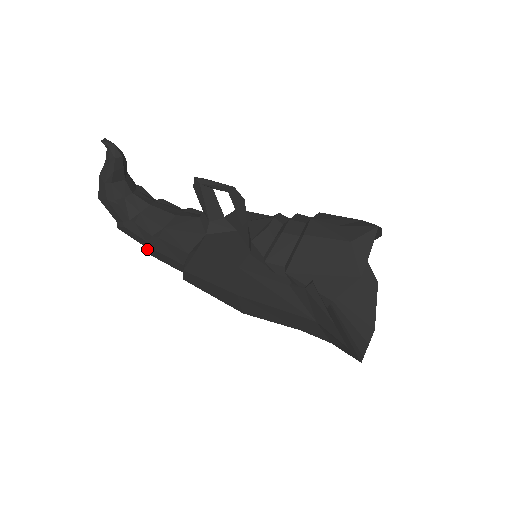
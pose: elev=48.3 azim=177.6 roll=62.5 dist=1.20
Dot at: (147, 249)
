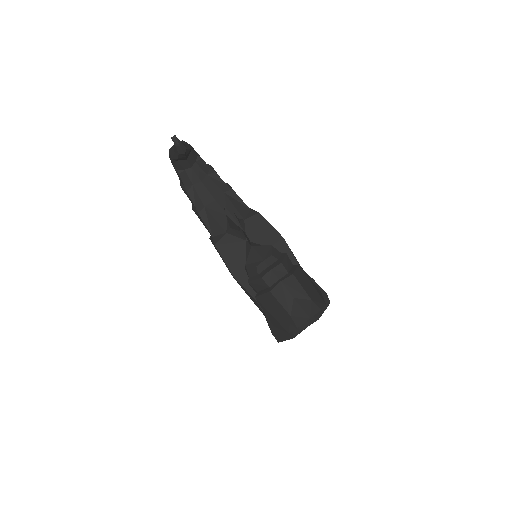
Dot at: occluded
